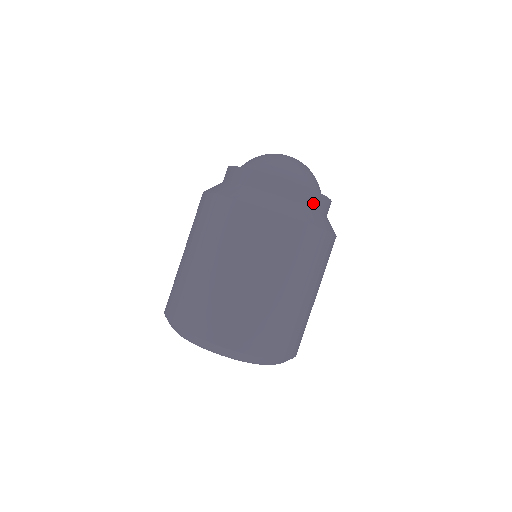
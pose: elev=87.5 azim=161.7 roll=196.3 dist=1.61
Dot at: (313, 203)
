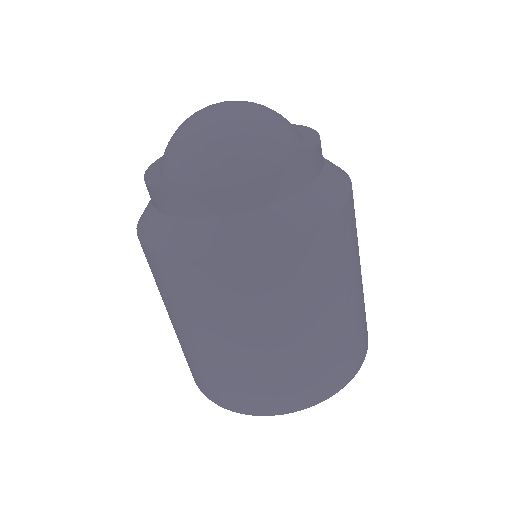
Dot at: (268, 196)
